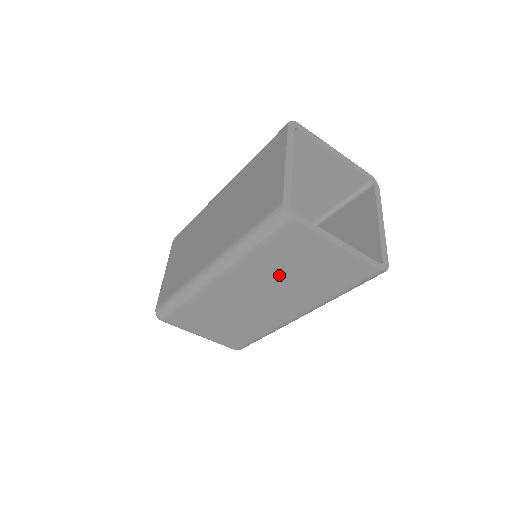
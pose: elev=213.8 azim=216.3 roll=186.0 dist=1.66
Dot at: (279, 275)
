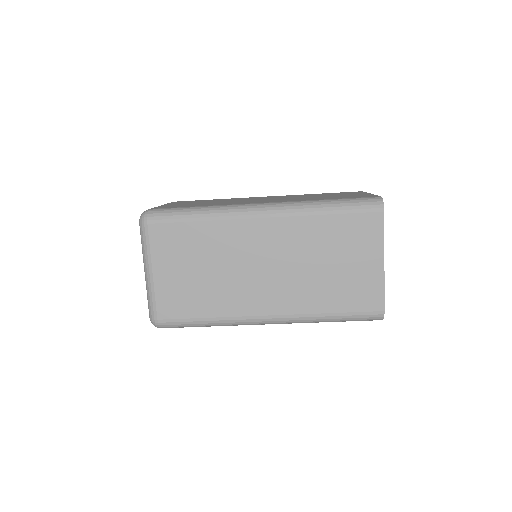
Dot at: occluded
